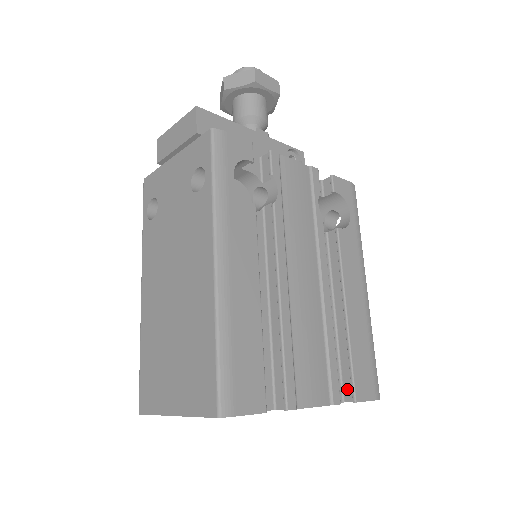
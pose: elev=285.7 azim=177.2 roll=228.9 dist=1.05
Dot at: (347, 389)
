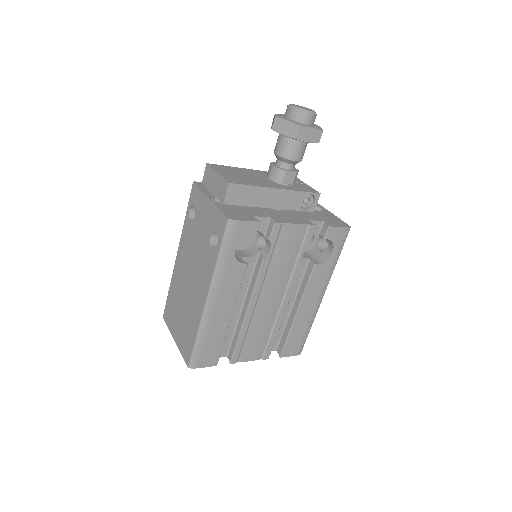
Dot at: (280, 347)
